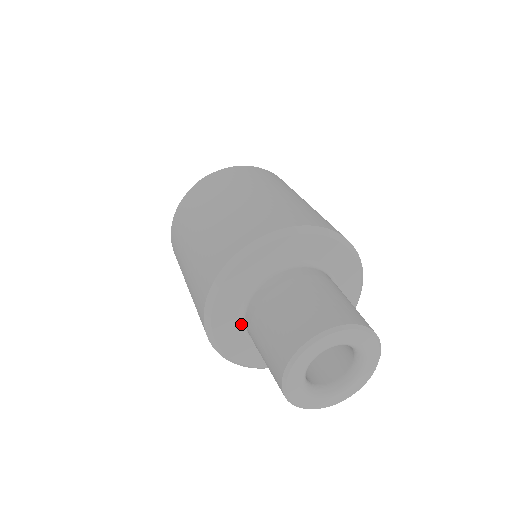
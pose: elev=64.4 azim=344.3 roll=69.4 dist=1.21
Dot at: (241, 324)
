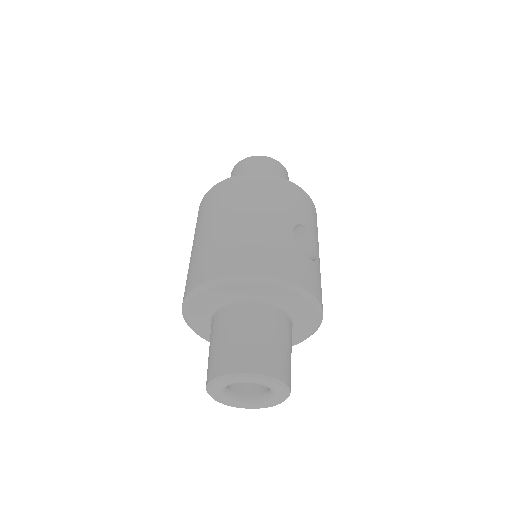
Dot at: occluded
